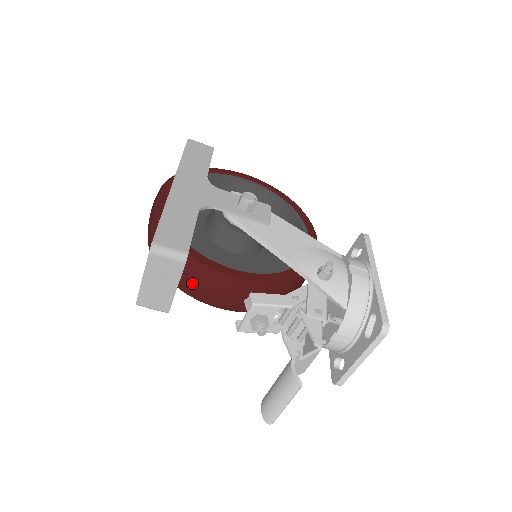
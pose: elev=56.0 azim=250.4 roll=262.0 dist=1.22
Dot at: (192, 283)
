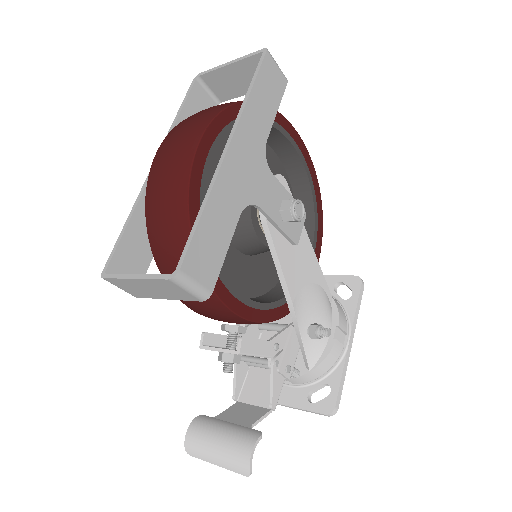
Dot at: occluded
